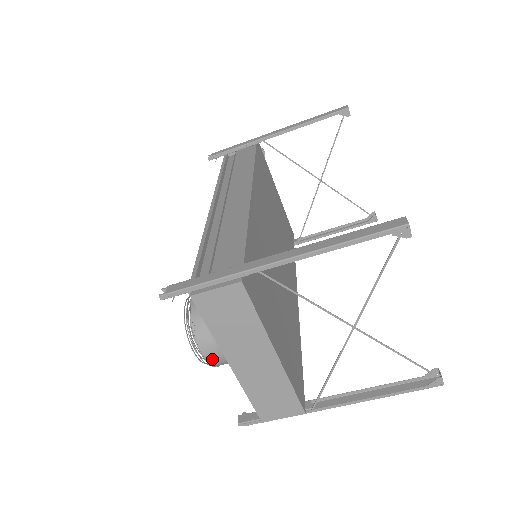
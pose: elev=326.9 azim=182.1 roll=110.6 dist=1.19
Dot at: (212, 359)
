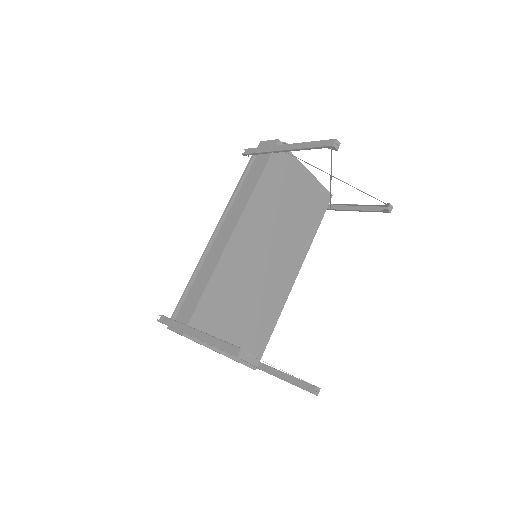
Dot at: occluded
